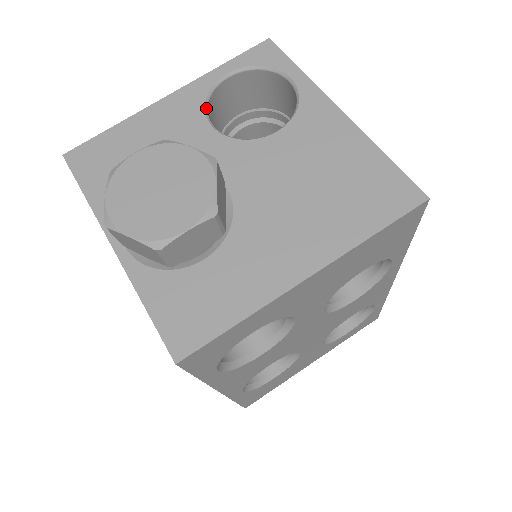
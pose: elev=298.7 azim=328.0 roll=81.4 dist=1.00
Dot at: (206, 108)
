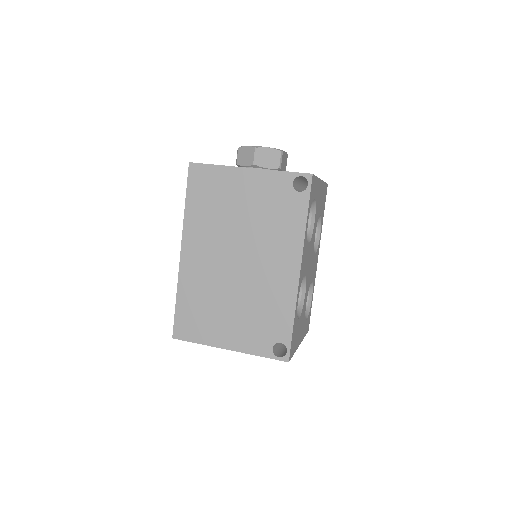
Dot at: occluded
